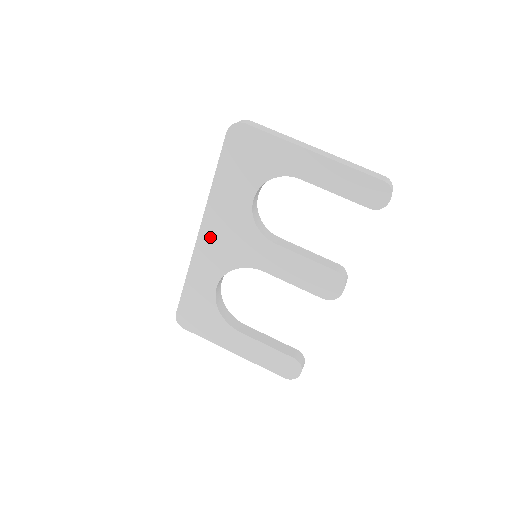
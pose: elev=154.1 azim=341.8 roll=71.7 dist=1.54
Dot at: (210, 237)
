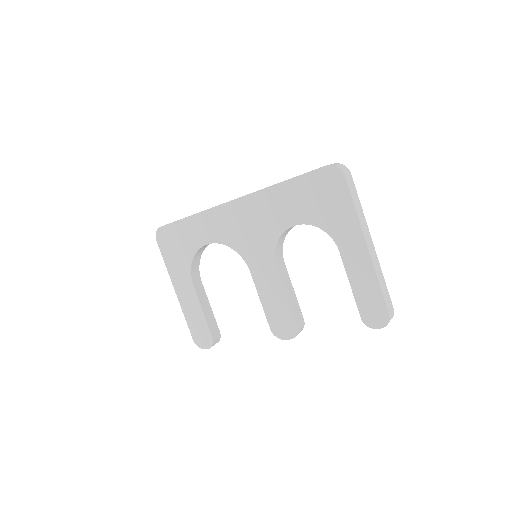
Dot at: (238, 212)
